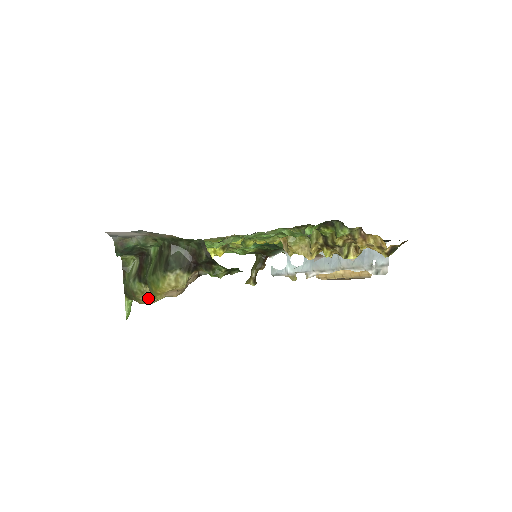
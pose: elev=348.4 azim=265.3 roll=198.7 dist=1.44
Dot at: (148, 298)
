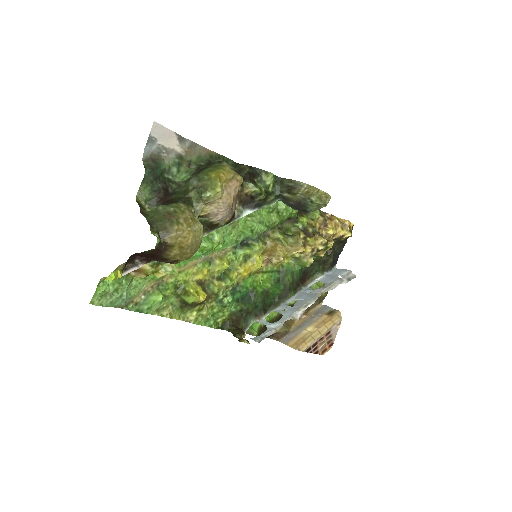
Dot at: (189, 222)
